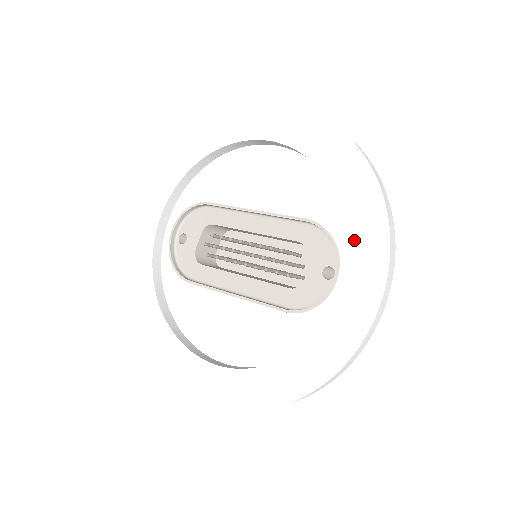
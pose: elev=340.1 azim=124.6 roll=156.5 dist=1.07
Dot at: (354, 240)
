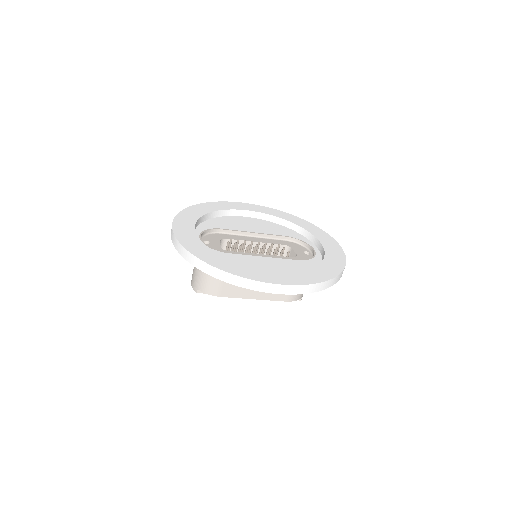
Dot at: (317, 236)
